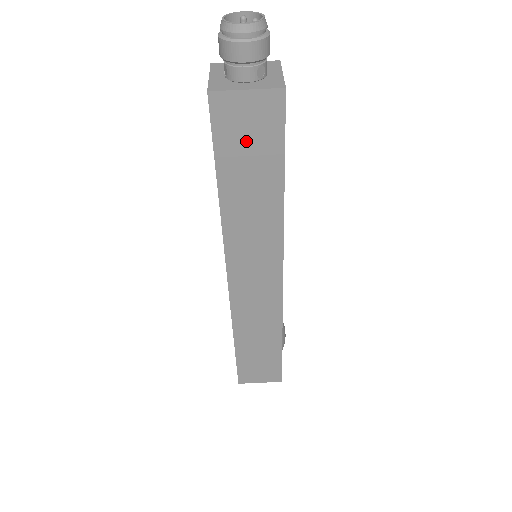
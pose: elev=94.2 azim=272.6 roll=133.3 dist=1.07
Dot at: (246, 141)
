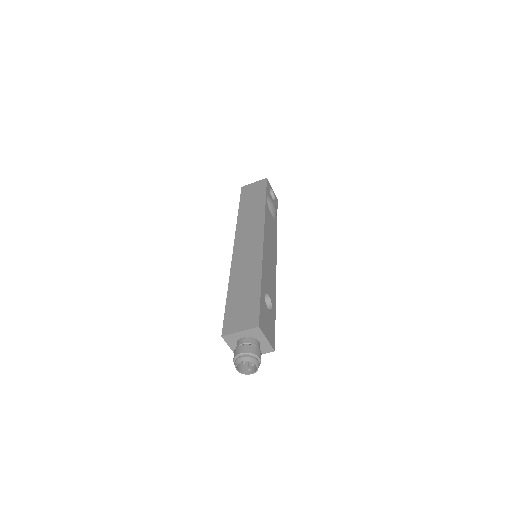
Dot at: occluded
